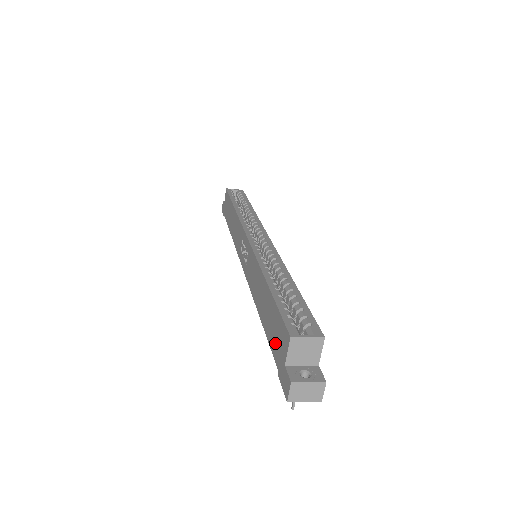
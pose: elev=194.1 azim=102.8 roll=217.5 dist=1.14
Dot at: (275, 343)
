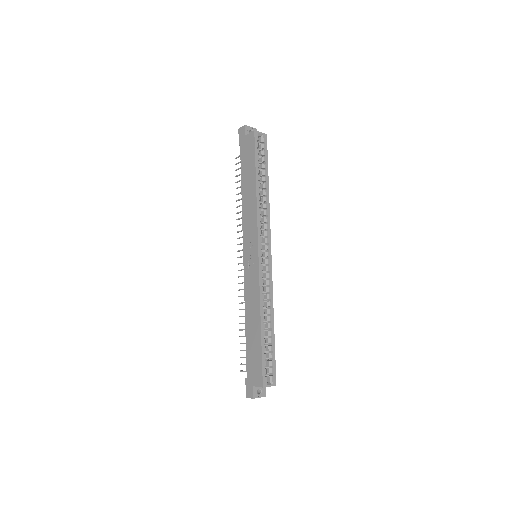
Dot at: (251, 365)
